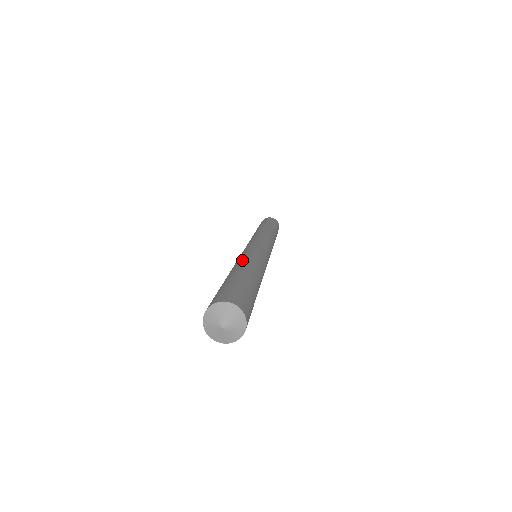
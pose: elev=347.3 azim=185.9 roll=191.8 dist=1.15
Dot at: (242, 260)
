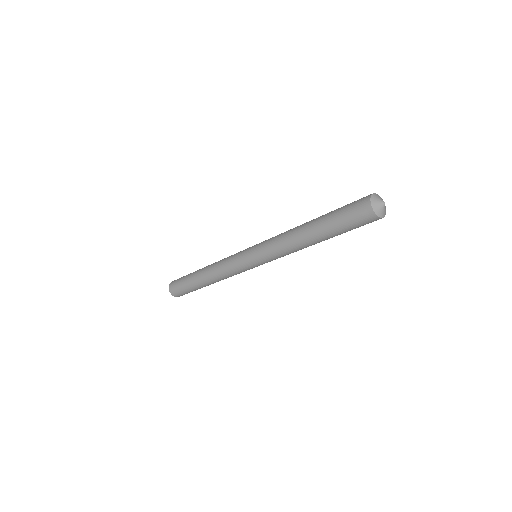
Dot at: (291, 230)
